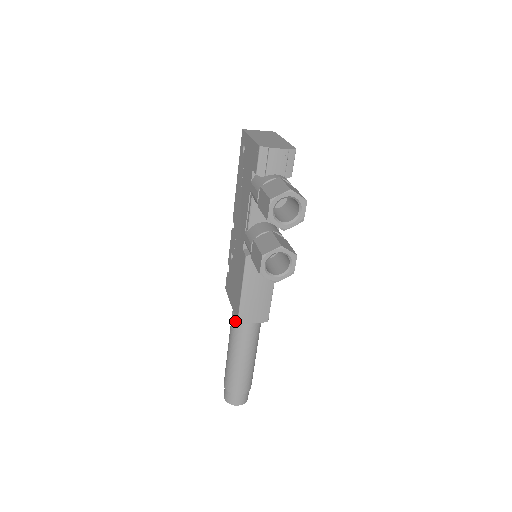
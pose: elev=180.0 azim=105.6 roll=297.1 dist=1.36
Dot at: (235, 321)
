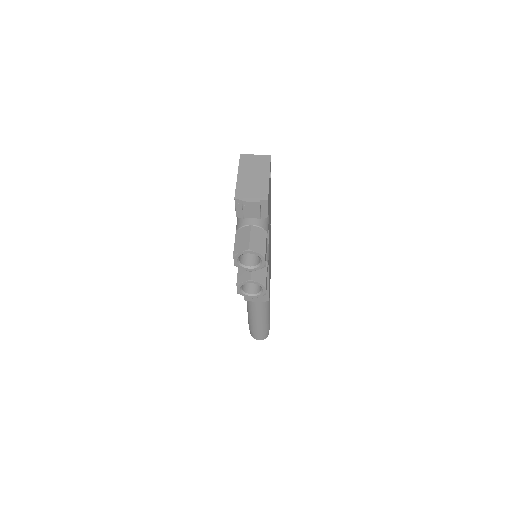
Dot at: occluded
